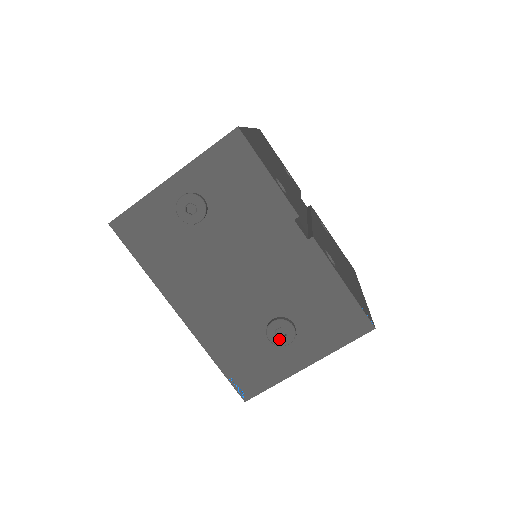
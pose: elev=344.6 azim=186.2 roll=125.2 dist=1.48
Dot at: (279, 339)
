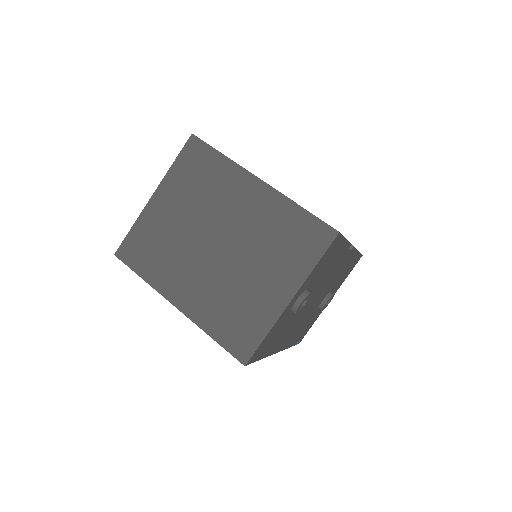
Dot at: (326, 306)
